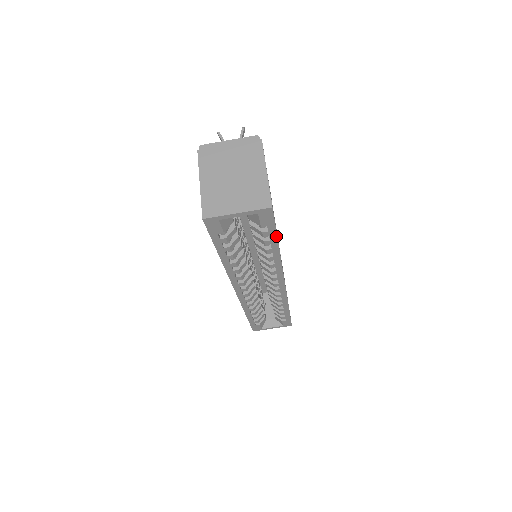
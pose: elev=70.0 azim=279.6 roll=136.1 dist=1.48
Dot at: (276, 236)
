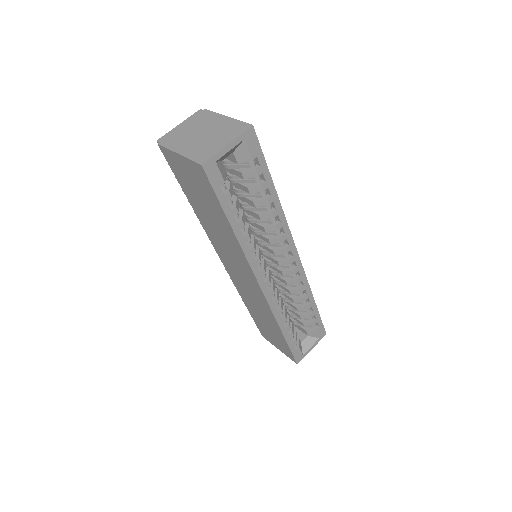
Dot at: (268, 172)
